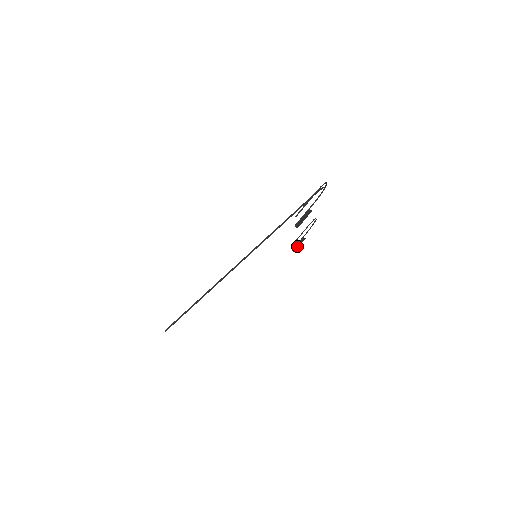
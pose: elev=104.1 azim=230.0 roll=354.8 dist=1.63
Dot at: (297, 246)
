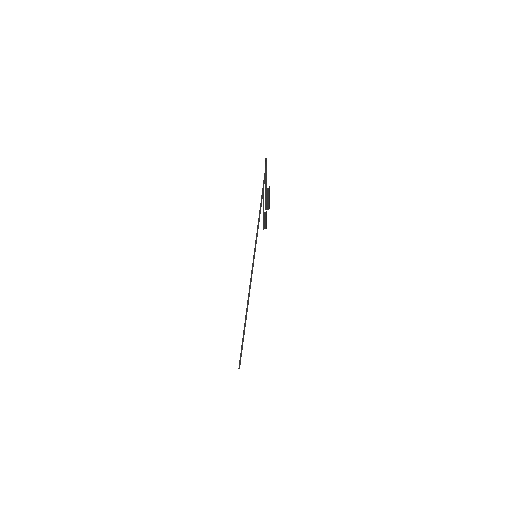
Dot at: (264, 223)
